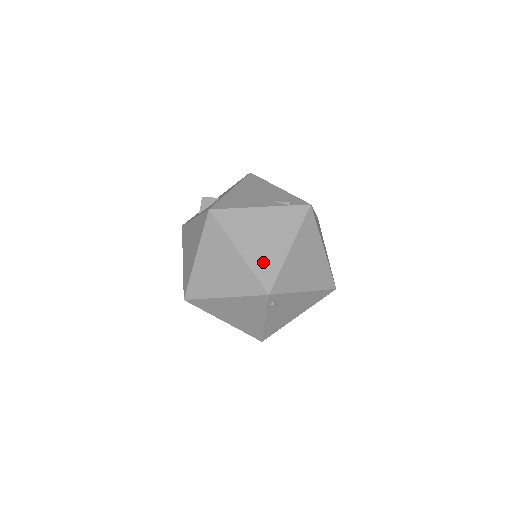
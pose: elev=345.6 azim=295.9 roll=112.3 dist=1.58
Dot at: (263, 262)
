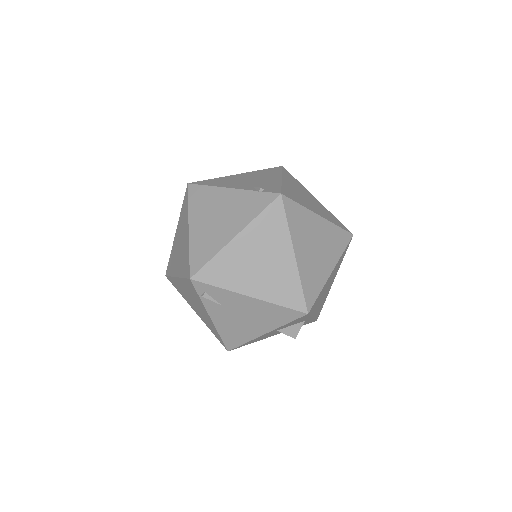
Dot at: (203, 244)
